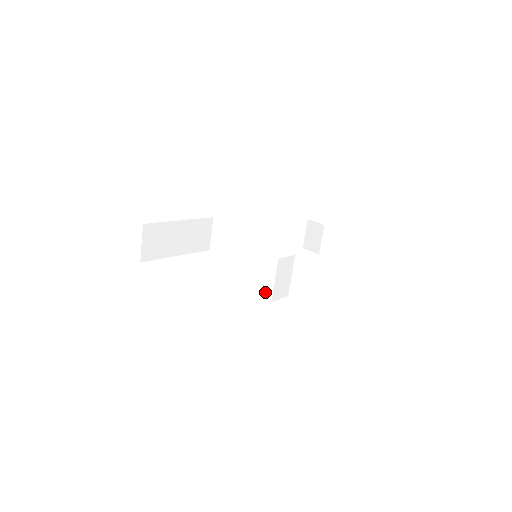
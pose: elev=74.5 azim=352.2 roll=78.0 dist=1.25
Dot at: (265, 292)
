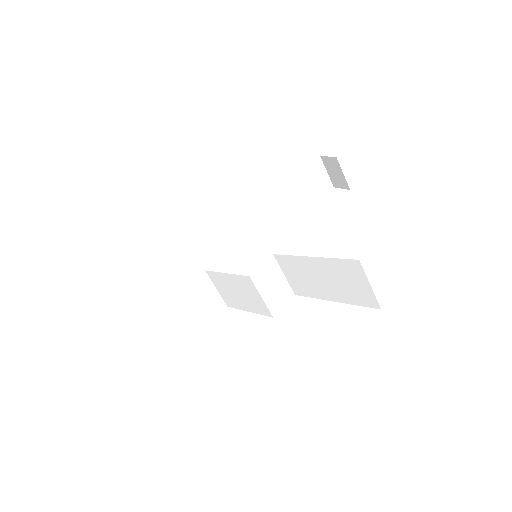
Dot at: (262, 310)
